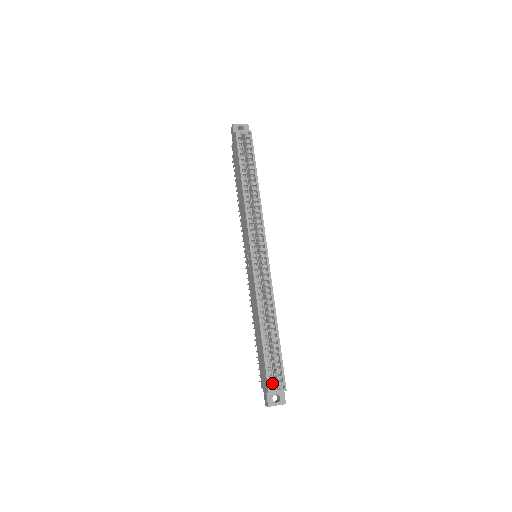
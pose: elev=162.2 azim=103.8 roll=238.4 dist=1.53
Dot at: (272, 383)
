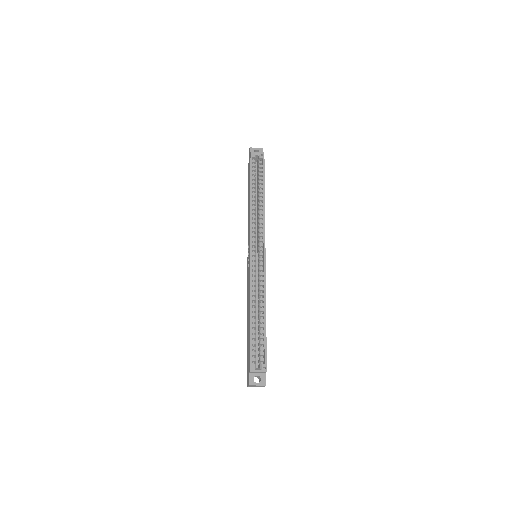
Dot at: (254, 363)
